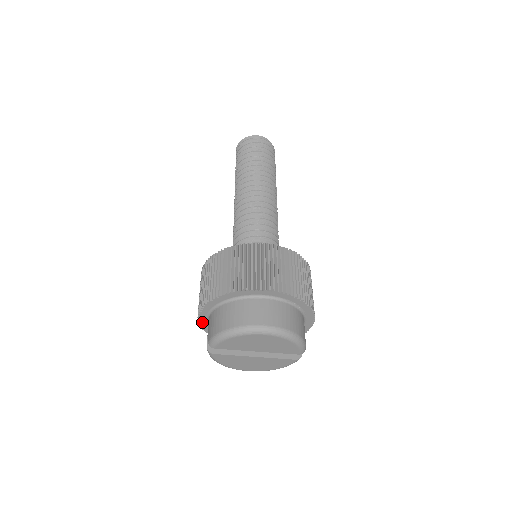
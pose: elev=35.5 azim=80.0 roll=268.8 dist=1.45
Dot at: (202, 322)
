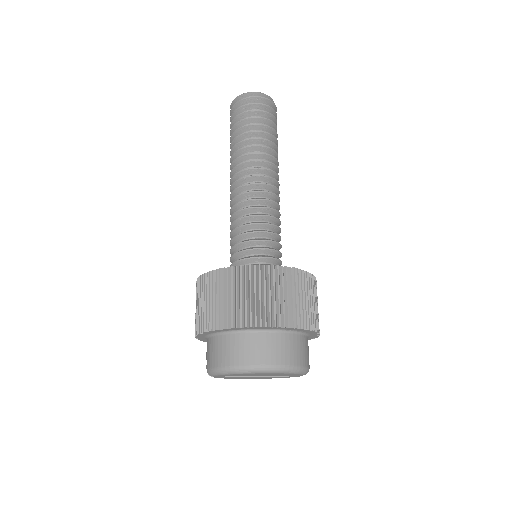
Dot at: (201, 339)
